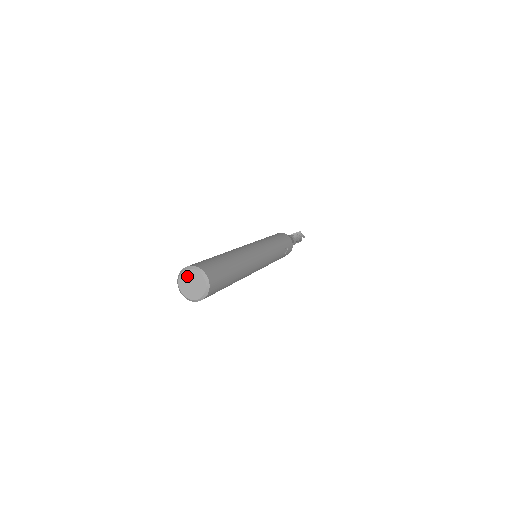
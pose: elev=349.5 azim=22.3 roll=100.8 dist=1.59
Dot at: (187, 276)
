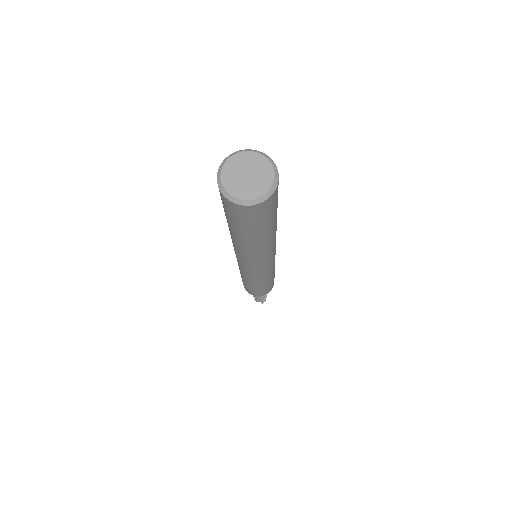
Dot at: (234, 167)
